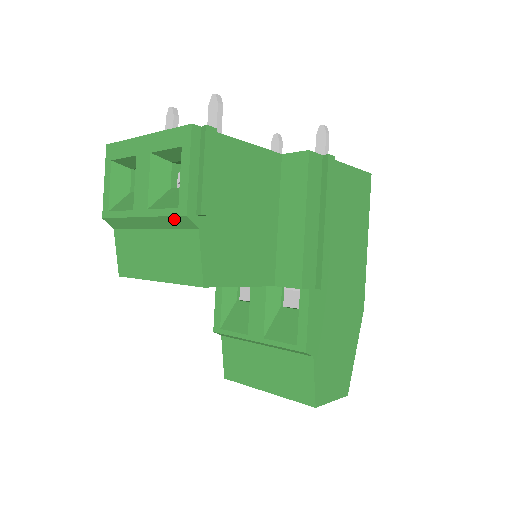
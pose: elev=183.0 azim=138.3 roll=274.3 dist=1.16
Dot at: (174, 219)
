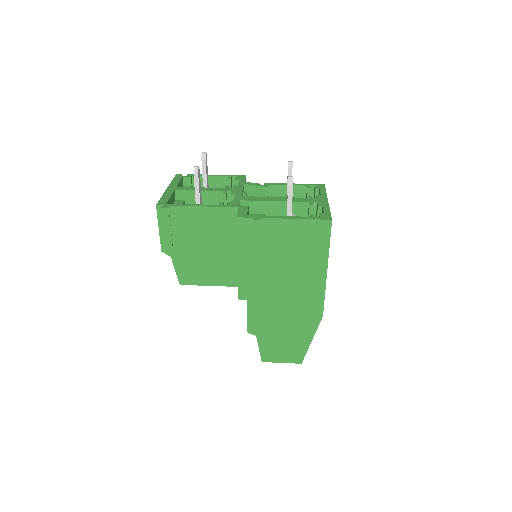
Dot at: occluded
